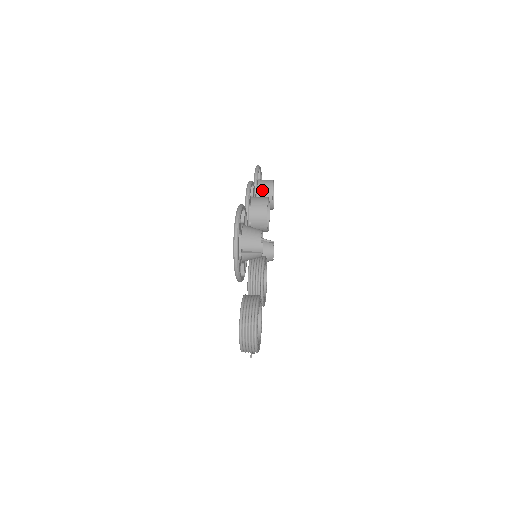
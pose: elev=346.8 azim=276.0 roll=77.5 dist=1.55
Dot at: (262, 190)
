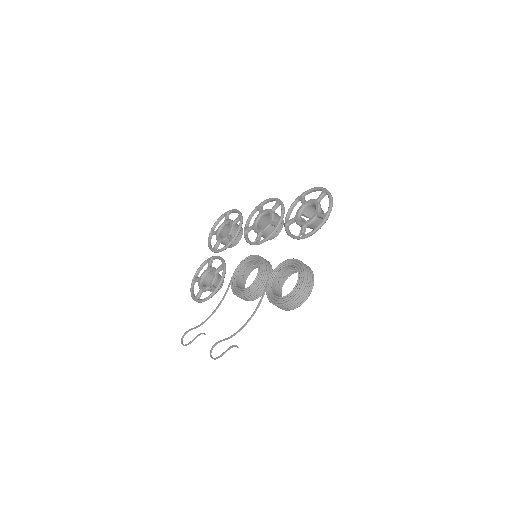
Dot at: (237, 225)
